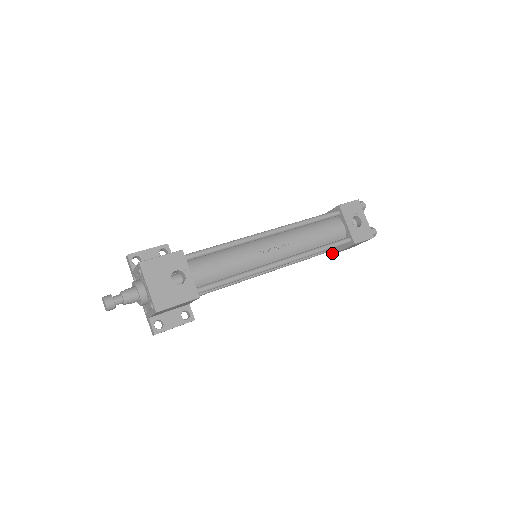
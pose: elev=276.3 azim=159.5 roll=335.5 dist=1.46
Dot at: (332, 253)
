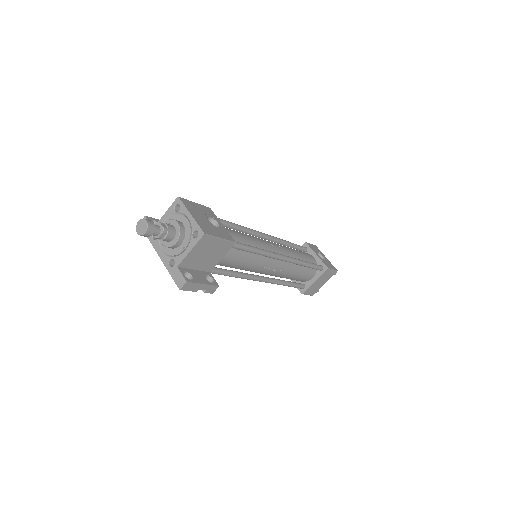
Dot at: (302, 292)
